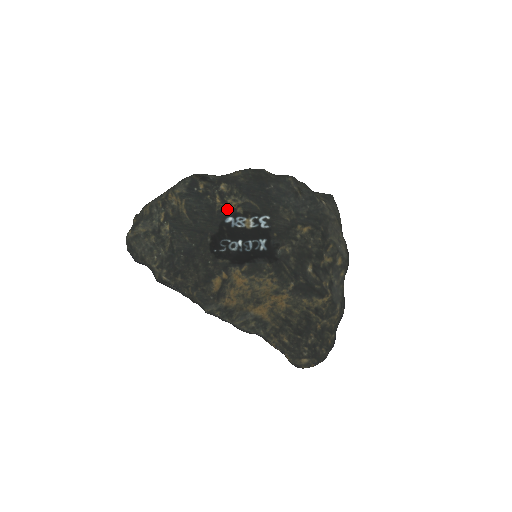
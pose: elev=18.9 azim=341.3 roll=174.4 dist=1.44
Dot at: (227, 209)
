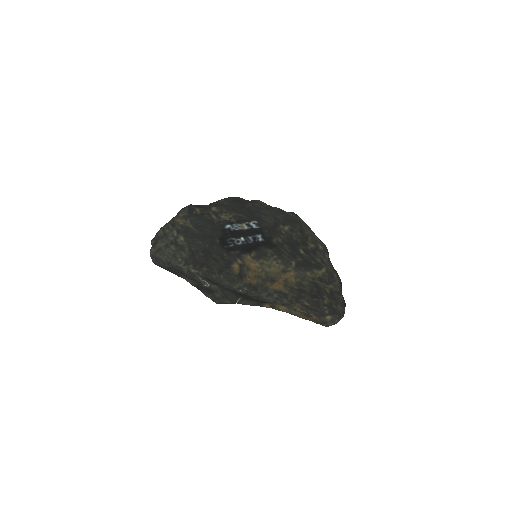
Dot at: (223, 221)
